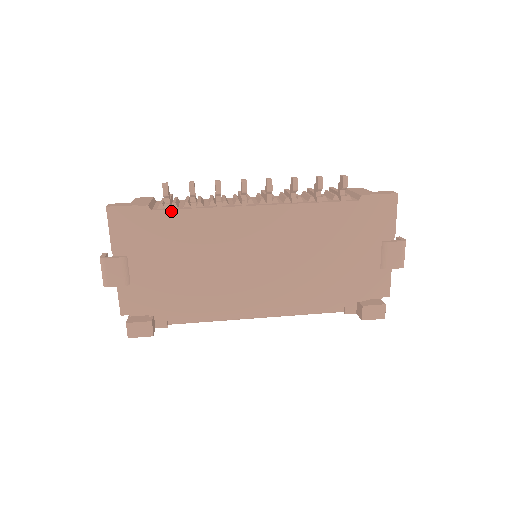
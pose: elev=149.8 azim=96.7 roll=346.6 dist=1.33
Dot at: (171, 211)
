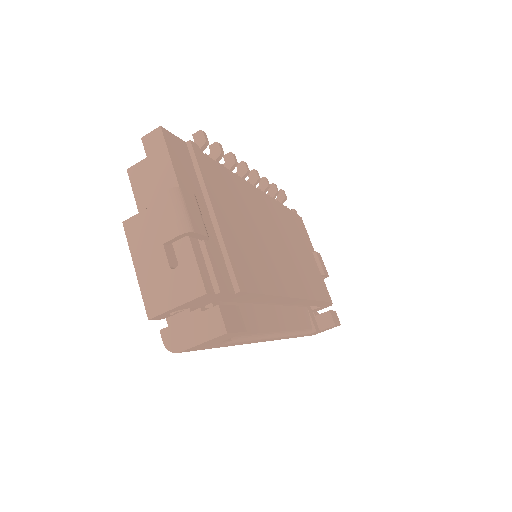
Dot at: (214, 162)
